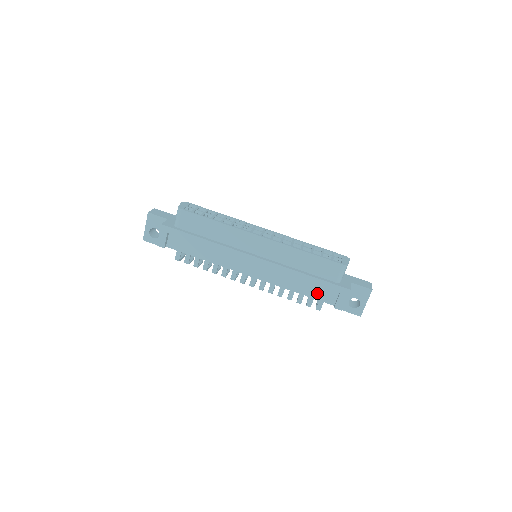
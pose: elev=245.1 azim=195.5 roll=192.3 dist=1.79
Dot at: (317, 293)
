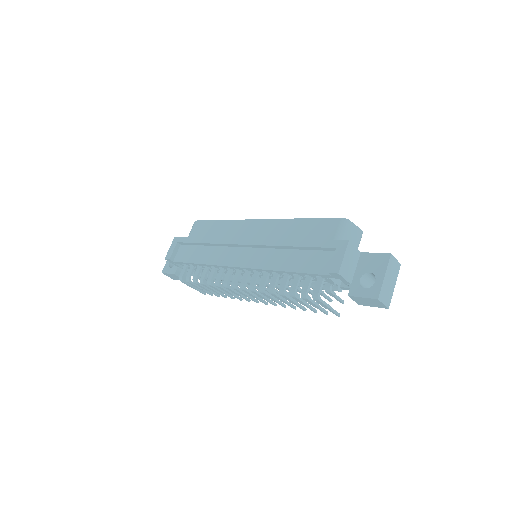
Dot at: (310, 264)
